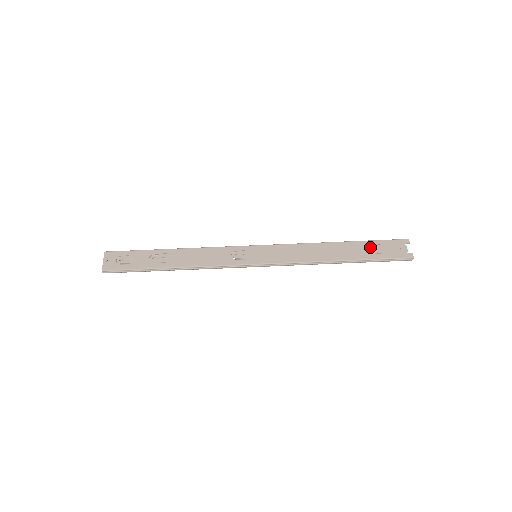
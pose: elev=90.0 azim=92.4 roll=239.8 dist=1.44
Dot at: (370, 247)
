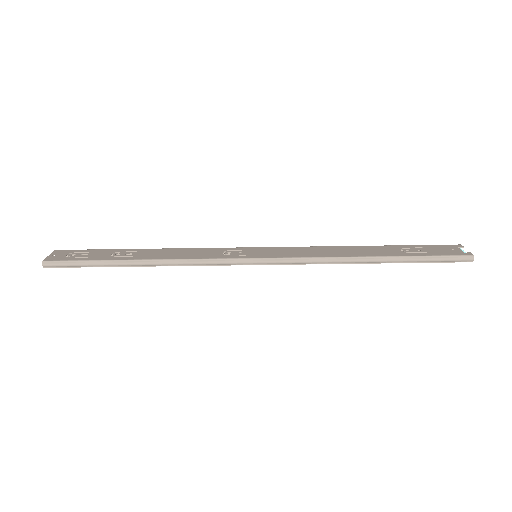
Dot at: (410, 248)
